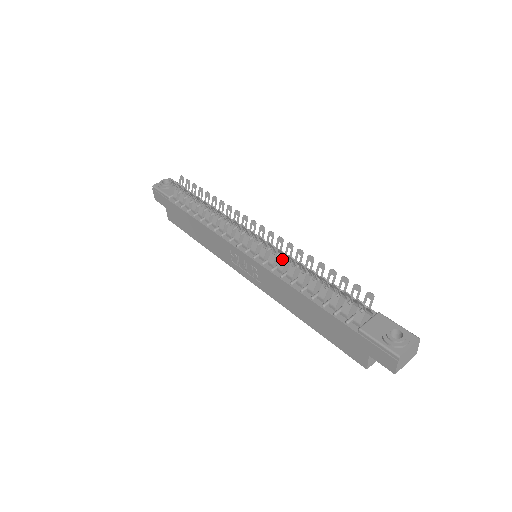
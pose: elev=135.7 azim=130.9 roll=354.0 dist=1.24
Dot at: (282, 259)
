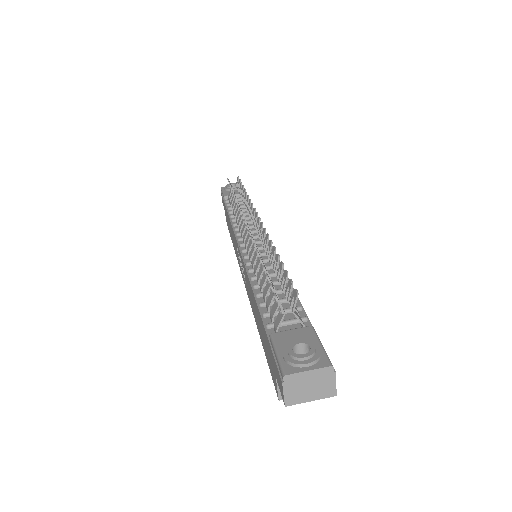
Dot at: occluded
